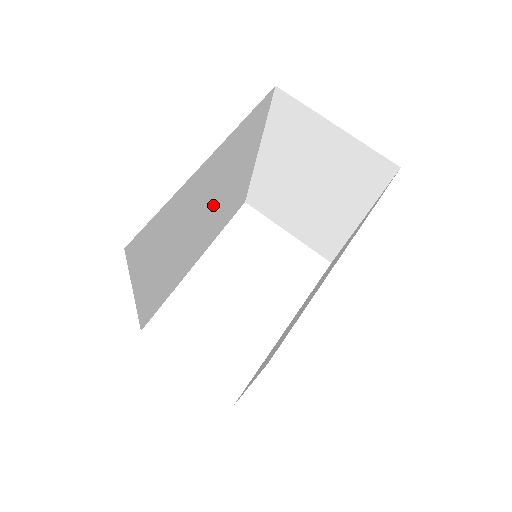
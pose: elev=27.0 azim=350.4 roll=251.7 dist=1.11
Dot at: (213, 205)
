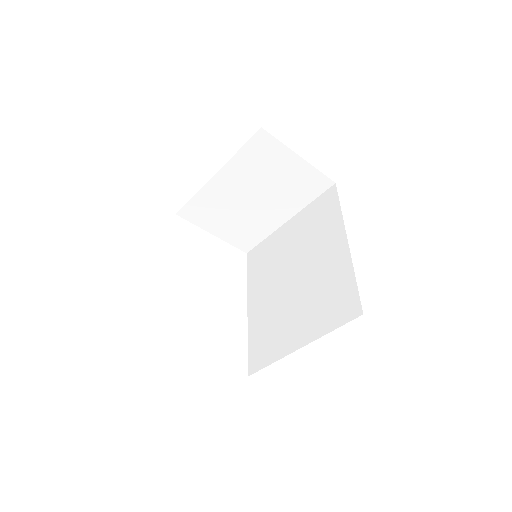
Dot at: occluded
